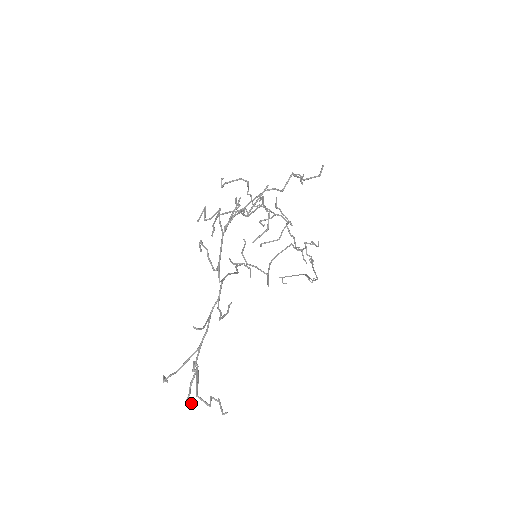
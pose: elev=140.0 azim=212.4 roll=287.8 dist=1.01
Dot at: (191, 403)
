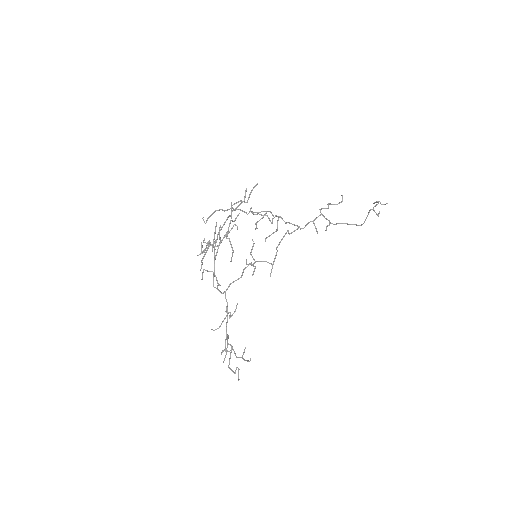
Dot at: (249, 361)
